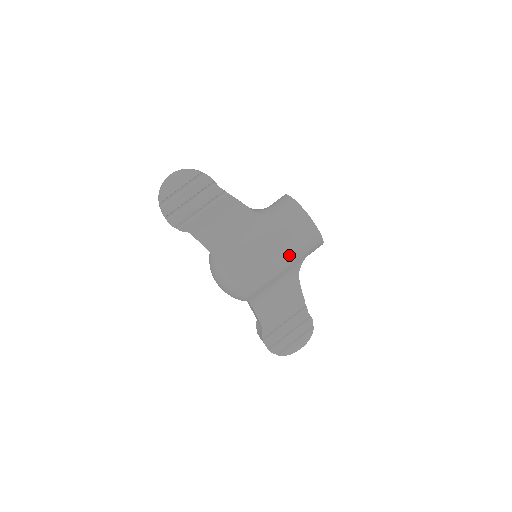
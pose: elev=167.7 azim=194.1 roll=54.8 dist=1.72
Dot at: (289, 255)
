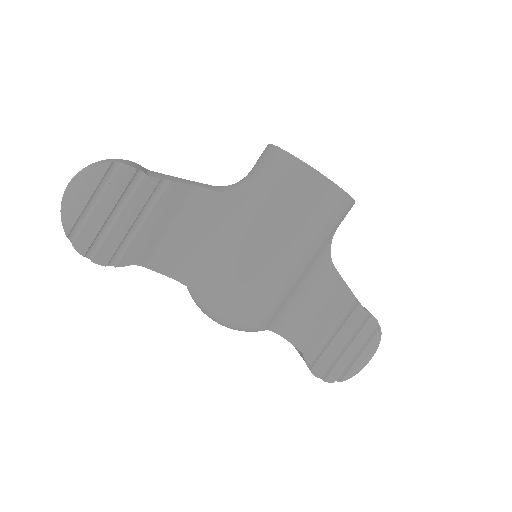
Dot at: (304, 244)
